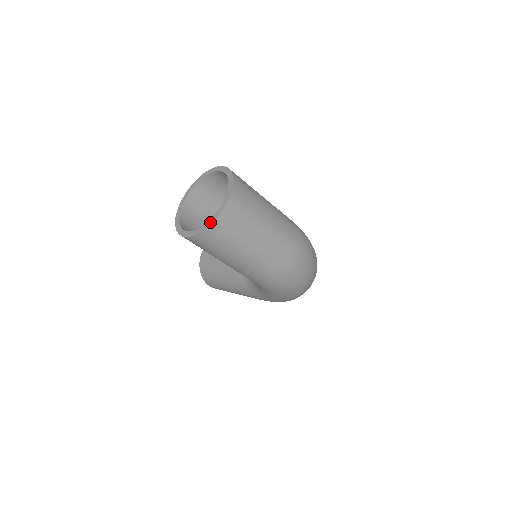
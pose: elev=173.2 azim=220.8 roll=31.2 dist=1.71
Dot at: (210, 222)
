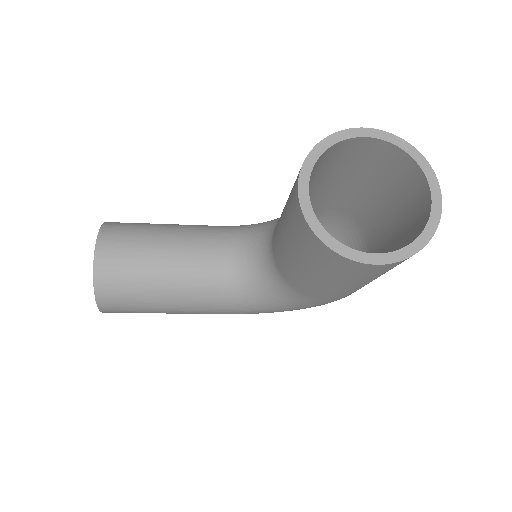
Dot at: (428, 235)
